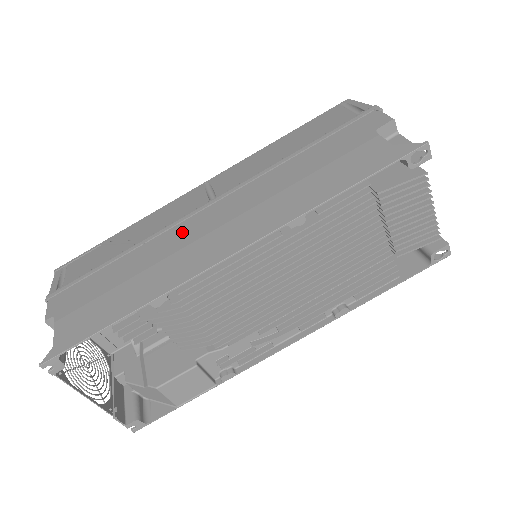
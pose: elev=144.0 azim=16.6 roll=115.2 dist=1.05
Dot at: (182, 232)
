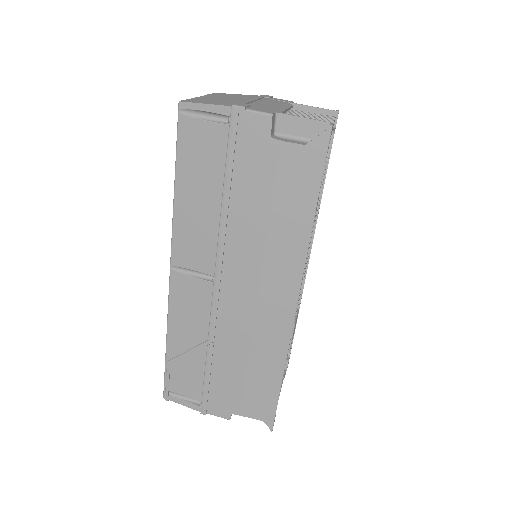
Dot at: (232, 316)
